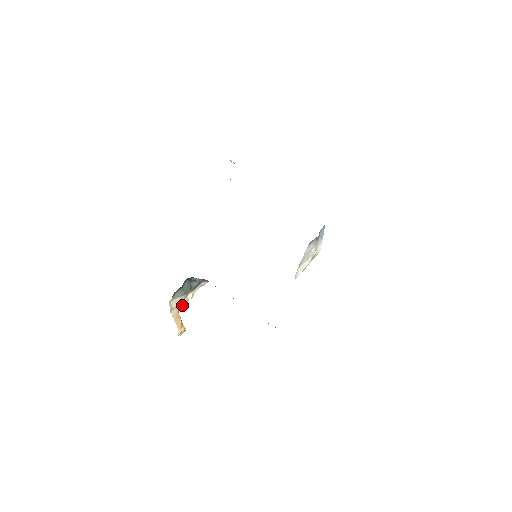
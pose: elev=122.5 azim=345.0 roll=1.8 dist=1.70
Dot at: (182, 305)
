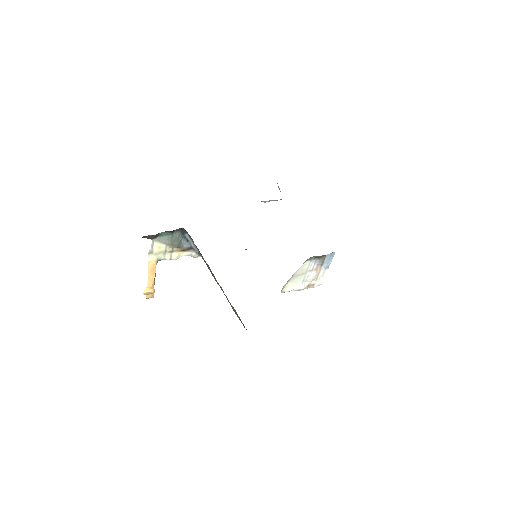
Dot at: (163, 259)
